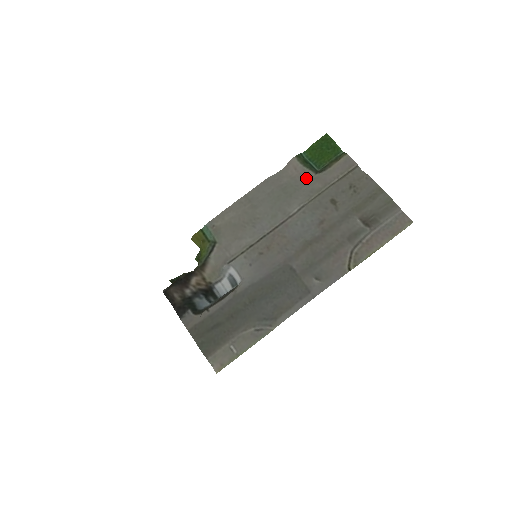
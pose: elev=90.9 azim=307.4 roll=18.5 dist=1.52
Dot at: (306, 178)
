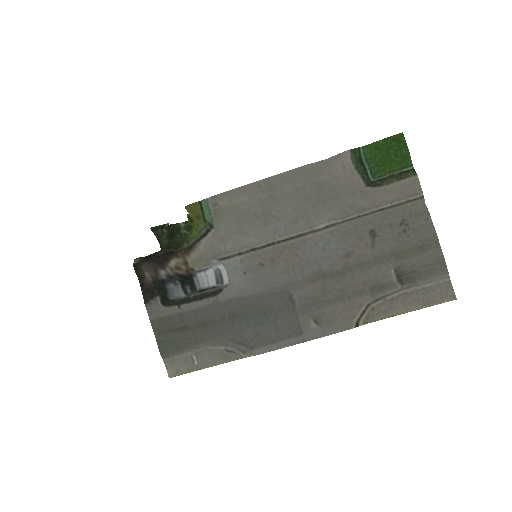
Dot at: (352, 186)
